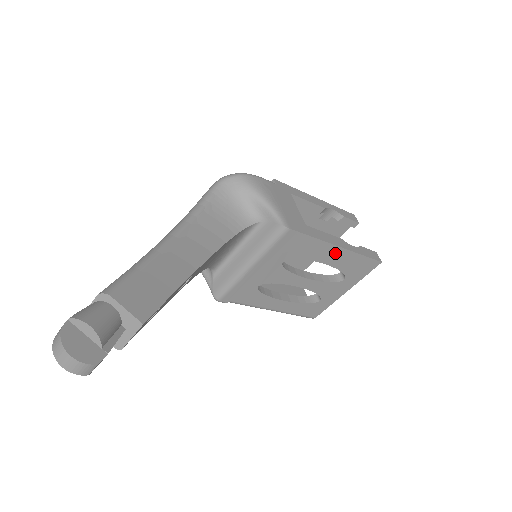
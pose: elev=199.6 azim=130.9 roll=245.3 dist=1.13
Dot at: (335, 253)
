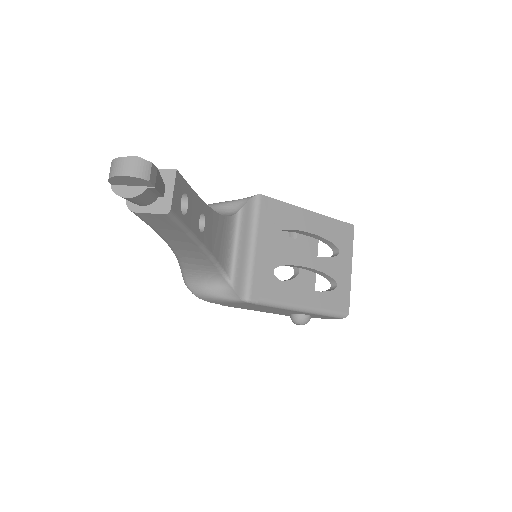
Dot at: (311, 219)
